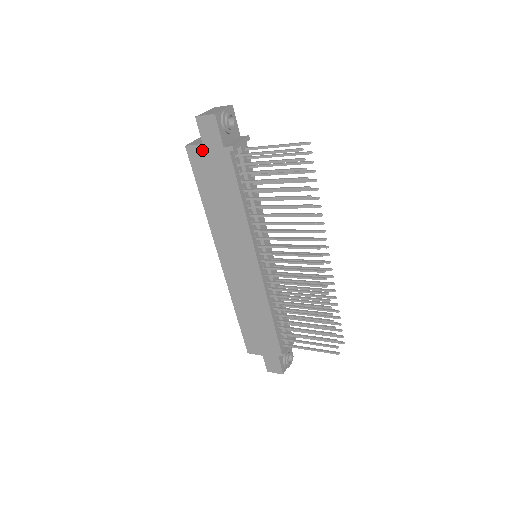
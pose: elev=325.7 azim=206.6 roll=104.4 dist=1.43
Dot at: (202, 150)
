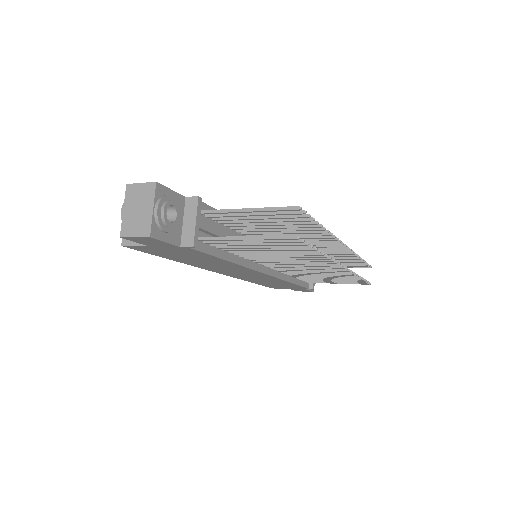
Dot at: (149, 247)
